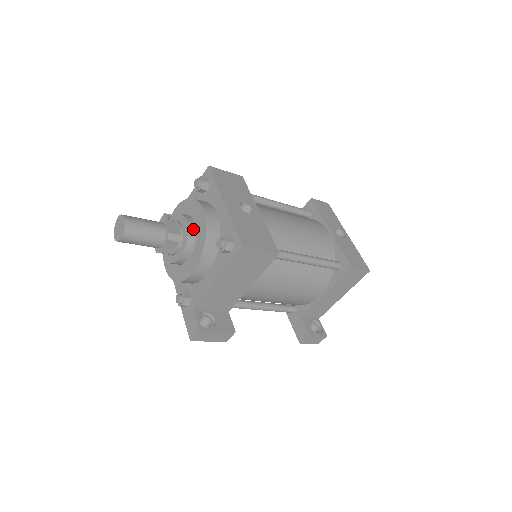
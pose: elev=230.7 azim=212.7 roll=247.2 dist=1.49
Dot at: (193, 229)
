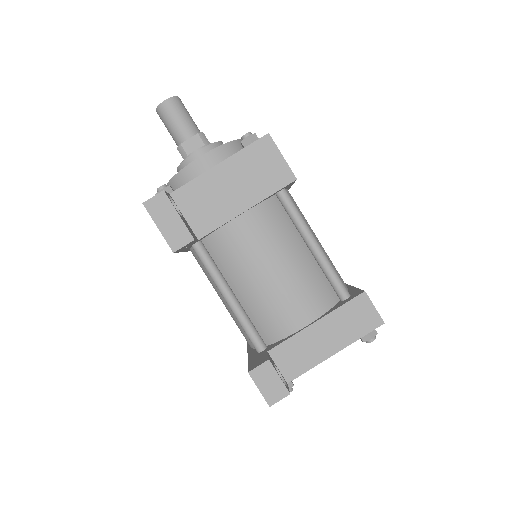
Dot at: occluded
